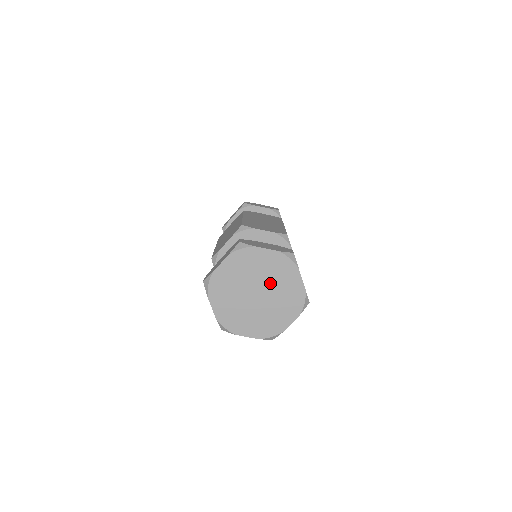
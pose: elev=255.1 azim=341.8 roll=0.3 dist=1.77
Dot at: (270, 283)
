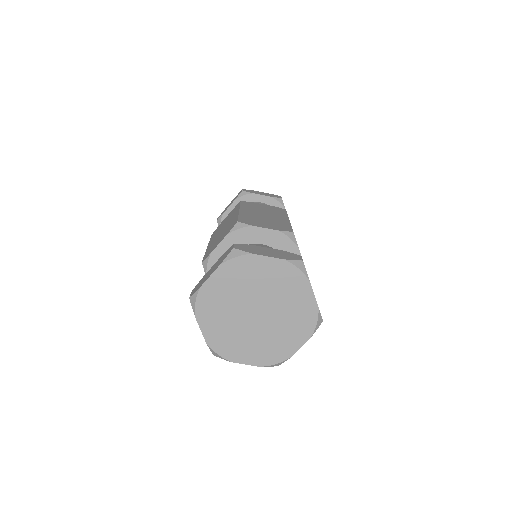
Dot at: (278, 319)
